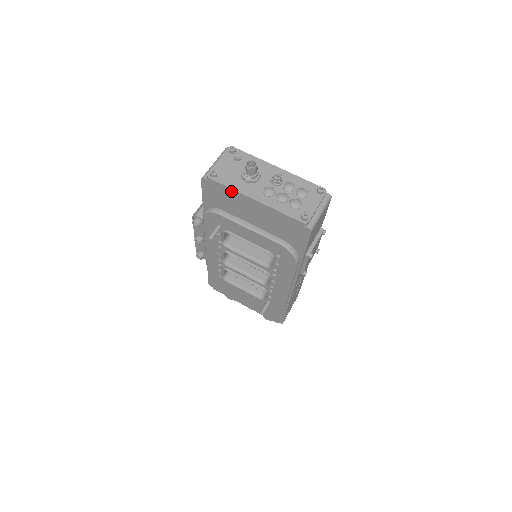
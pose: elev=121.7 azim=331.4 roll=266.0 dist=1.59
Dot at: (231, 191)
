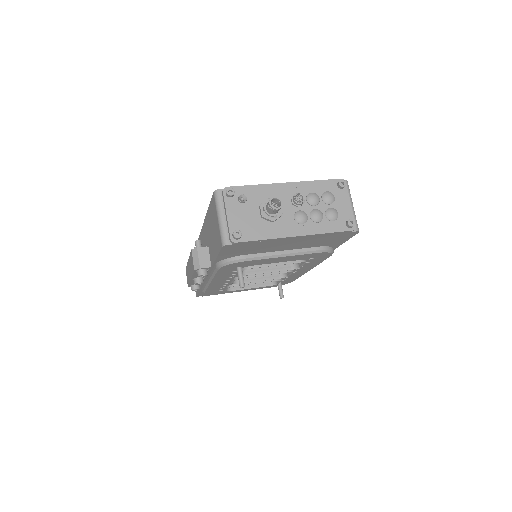
Dot at: (264, 241)
